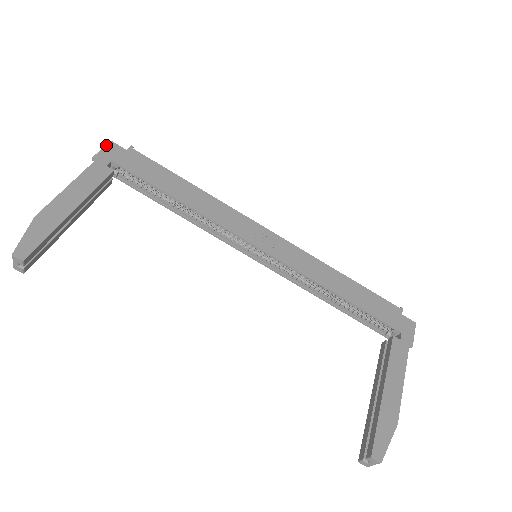
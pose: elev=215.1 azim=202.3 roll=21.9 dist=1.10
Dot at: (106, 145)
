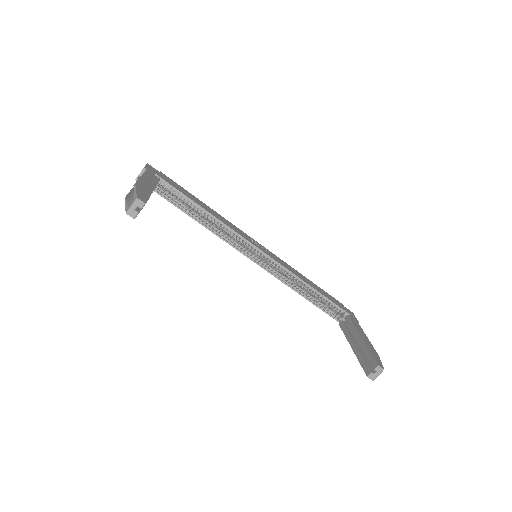
Dot at: (147, 164)
